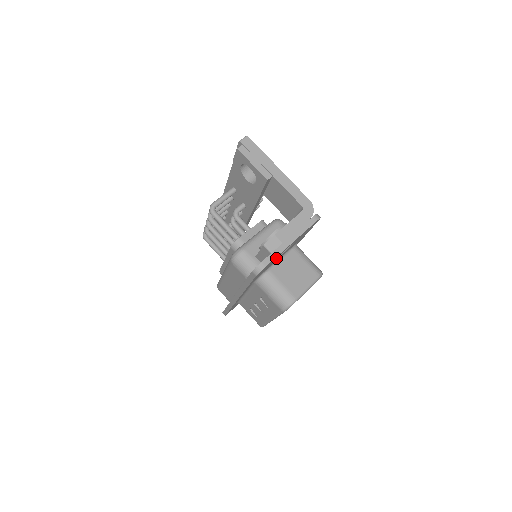
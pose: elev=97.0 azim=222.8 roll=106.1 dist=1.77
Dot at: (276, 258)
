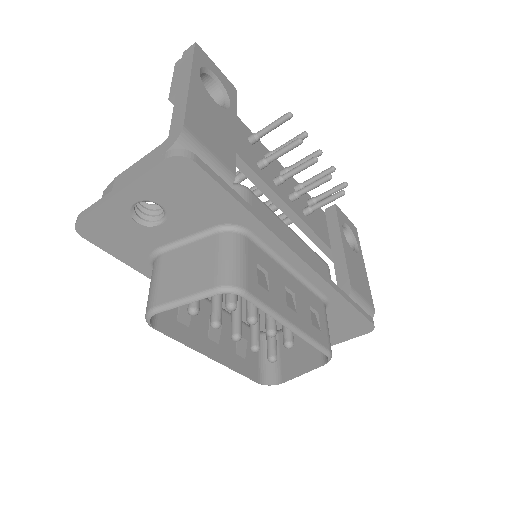
Dot at: (126, 221)
